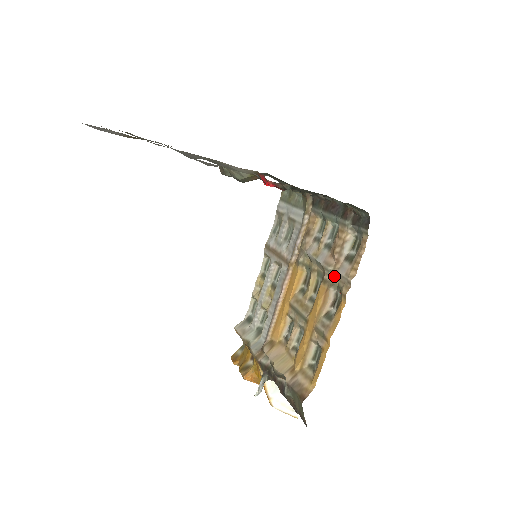
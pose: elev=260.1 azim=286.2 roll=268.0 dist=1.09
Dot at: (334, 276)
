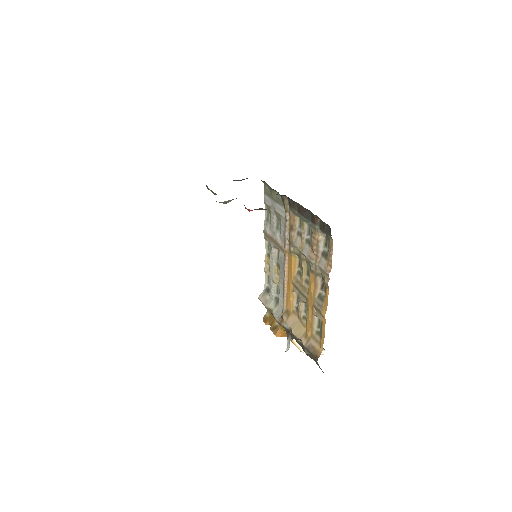
Dot at: (317, 268)
